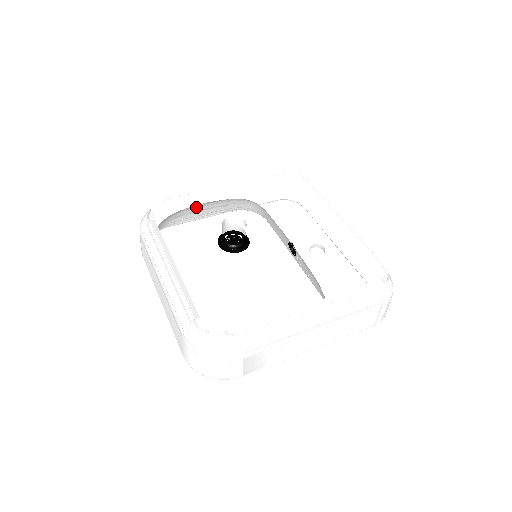
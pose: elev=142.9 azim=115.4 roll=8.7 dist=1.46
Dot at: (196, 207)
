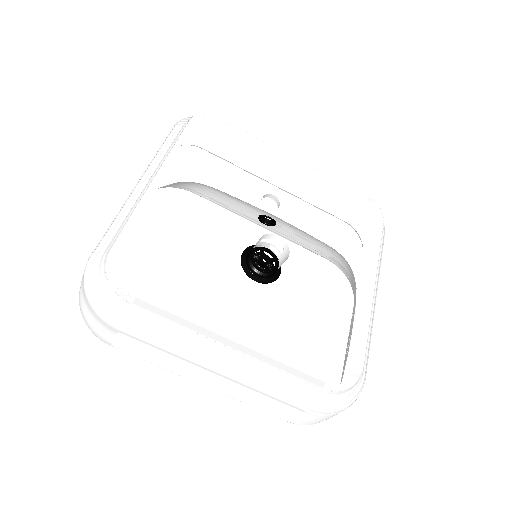
Dot at: occluded
